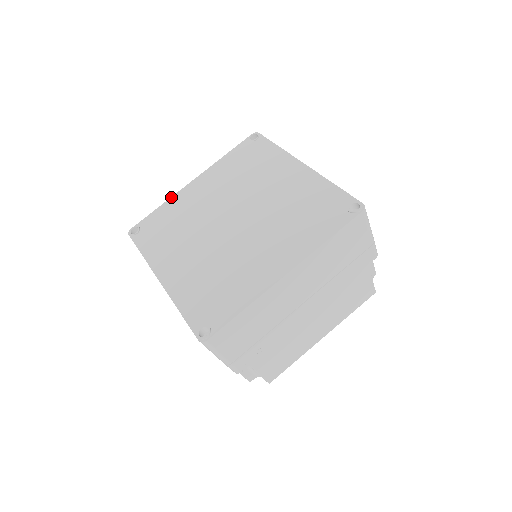
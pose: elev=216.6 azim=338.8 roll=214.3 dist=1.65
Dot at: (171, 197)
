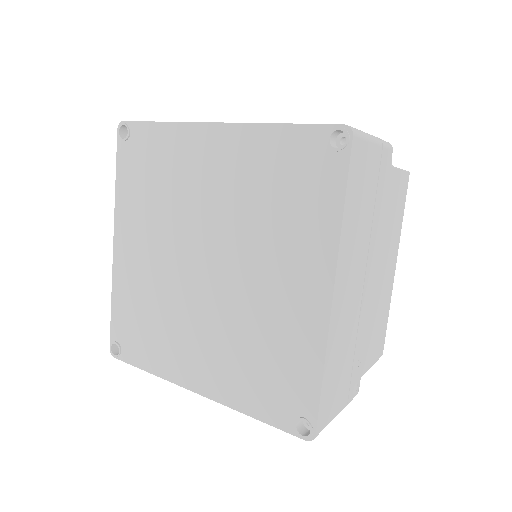
Dot at: (112, 282)
